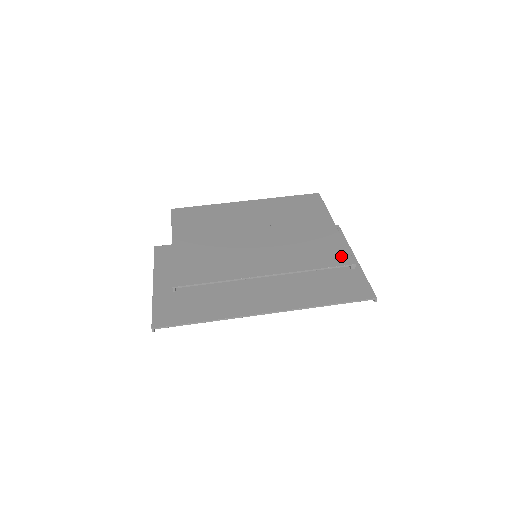
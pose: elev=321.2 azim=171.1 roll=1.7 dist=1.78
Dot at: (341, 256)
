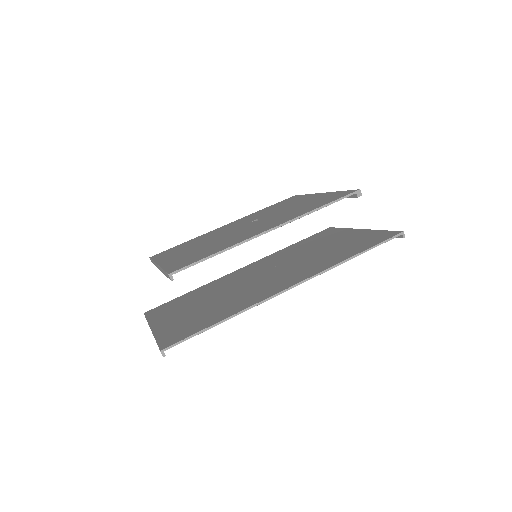
Dot at: (341, 194)
